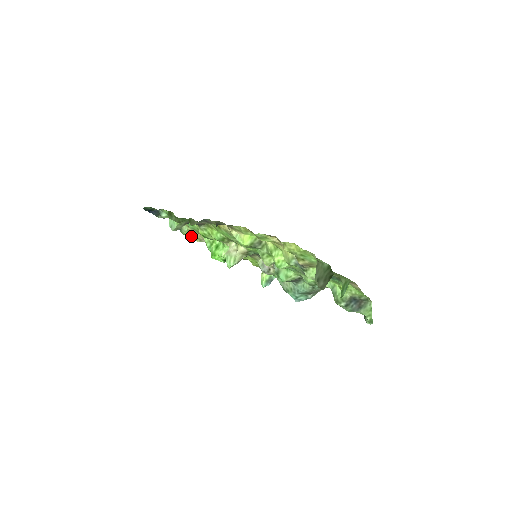
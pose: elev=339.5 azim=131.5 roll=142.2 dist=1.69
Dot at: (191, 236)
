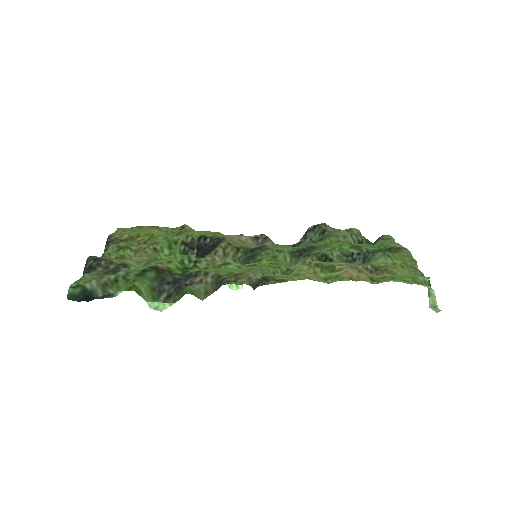
Dot at: (115, 257)
